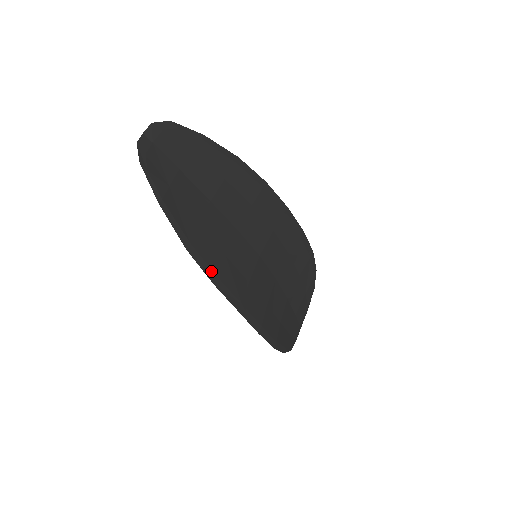
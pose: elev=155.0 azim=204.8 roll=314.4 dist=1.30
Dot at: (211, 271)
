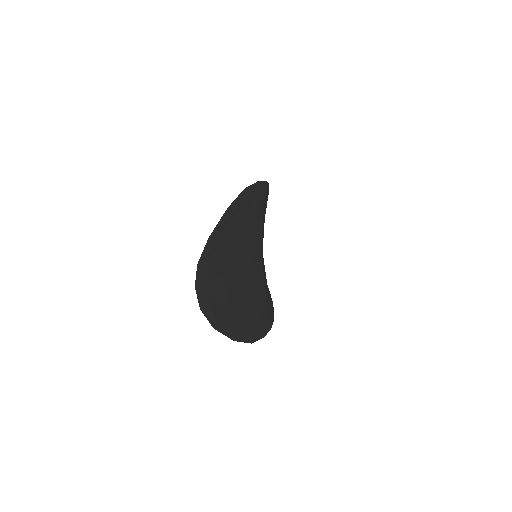
Dot at: (261, 330)
